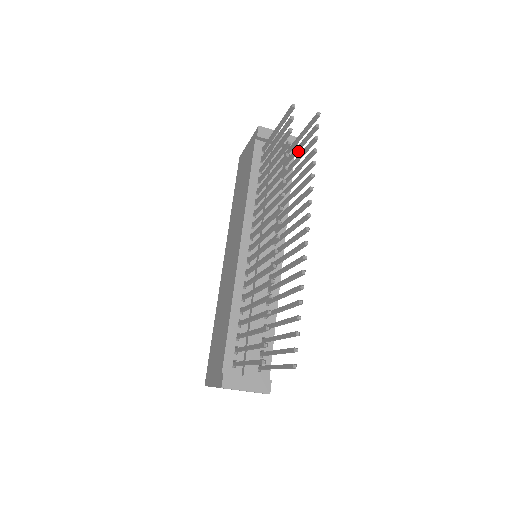
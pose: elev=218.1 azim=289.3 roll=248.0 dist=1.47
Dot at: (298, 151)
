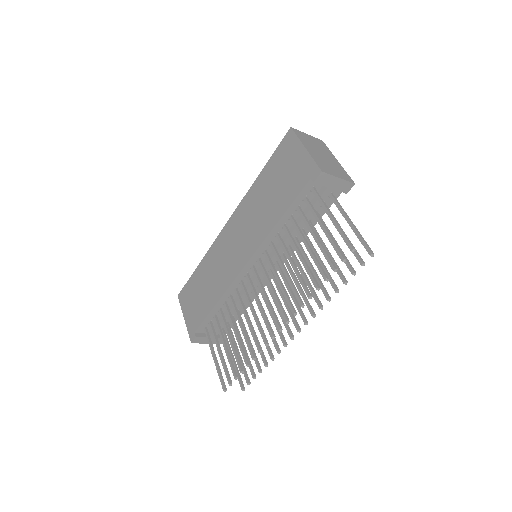
Dot at: occluded
